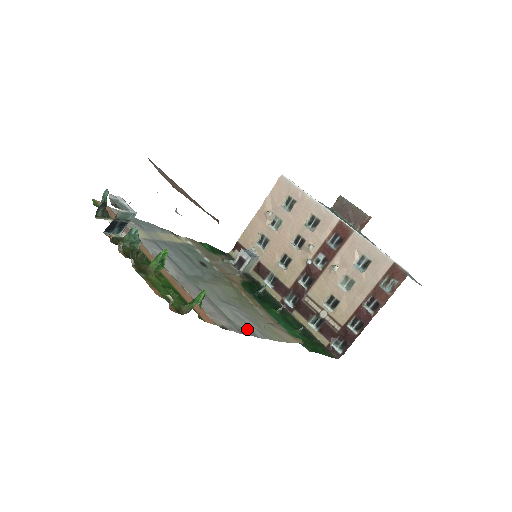
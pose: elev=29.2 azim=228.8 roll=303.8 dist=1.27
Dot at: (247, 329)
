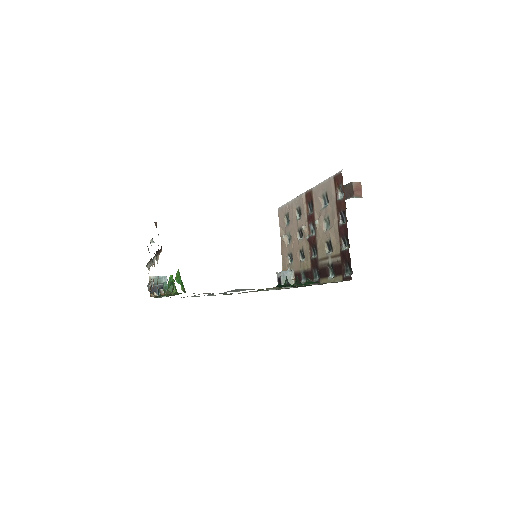
Dot at: (239, 291)
